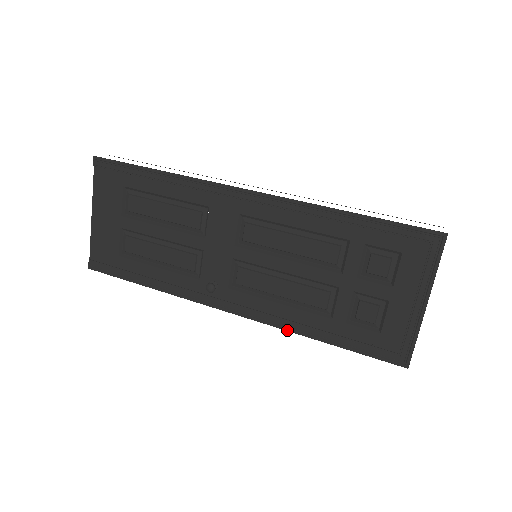
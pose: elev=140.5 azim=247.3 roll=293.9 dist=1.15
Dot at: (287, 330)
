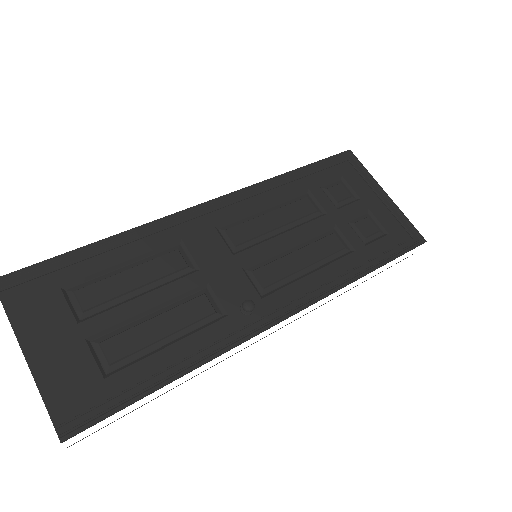
Dot at: (340, 287)
